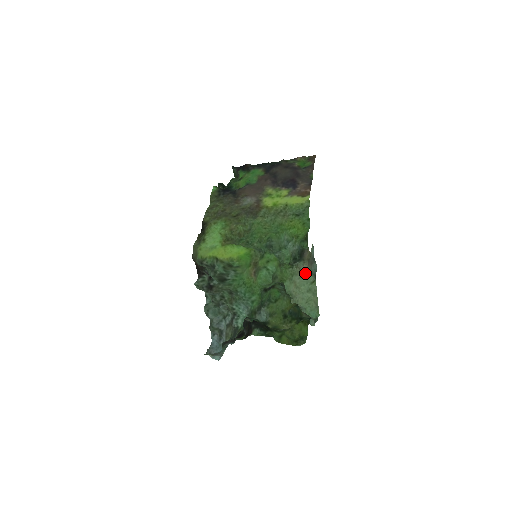
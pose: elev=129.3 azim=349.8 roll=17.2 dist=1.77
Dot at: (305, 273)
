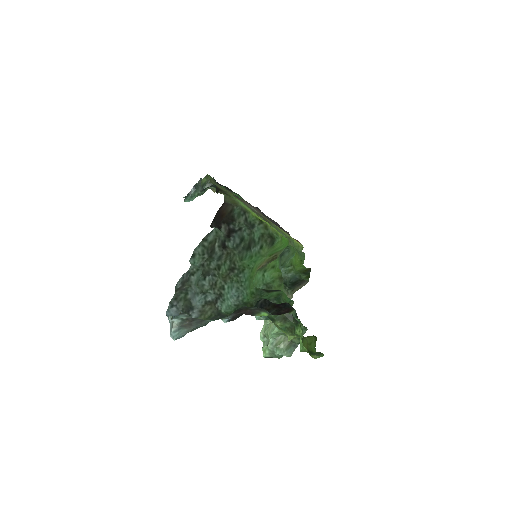
Dot at: occluded
